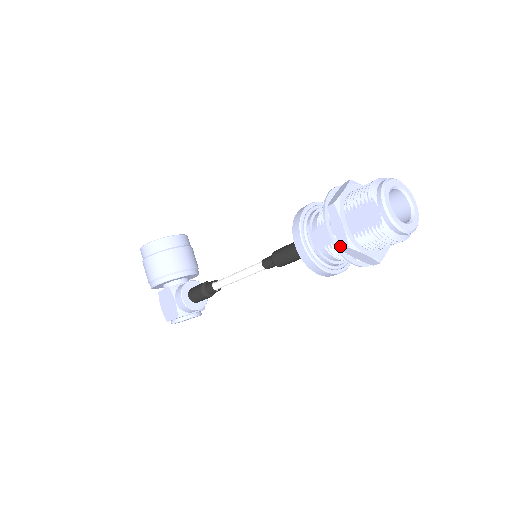
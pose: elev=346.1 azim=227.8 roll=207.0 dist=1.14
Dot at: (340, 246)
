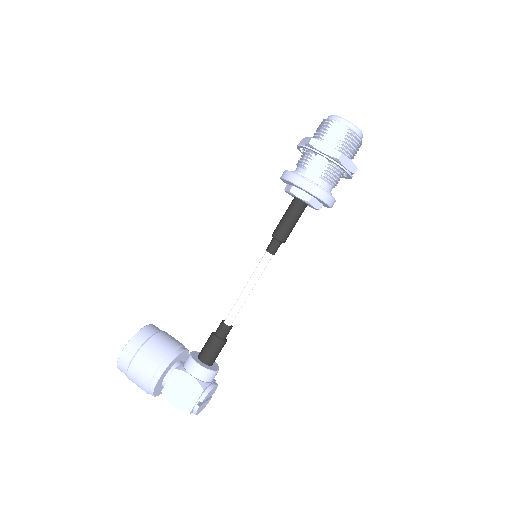
Dot at: (335, 158)
